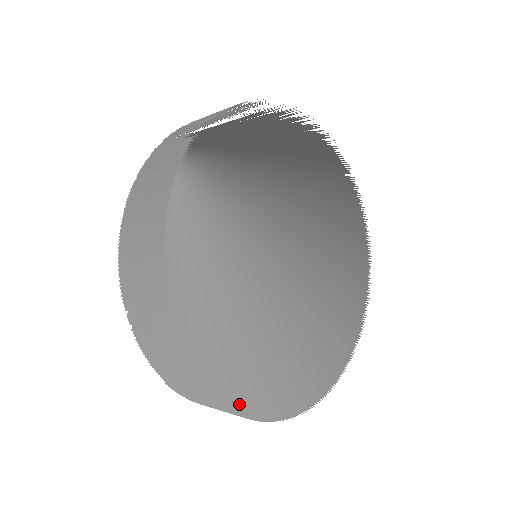
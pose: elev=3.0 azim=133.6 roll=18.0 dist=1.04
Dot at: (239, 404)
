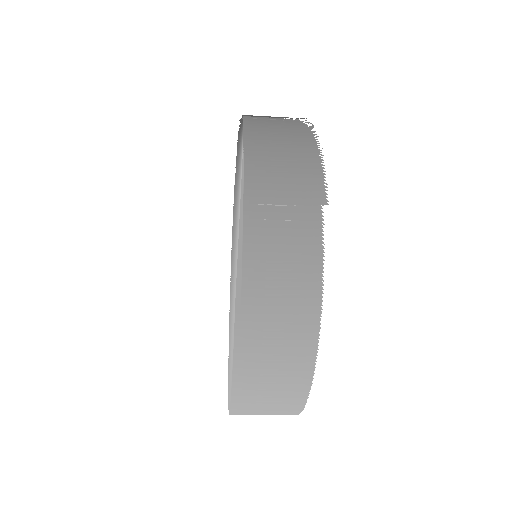
Dot at: occluded
